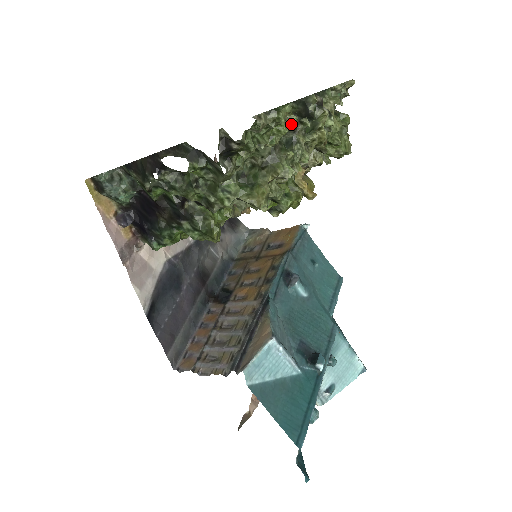
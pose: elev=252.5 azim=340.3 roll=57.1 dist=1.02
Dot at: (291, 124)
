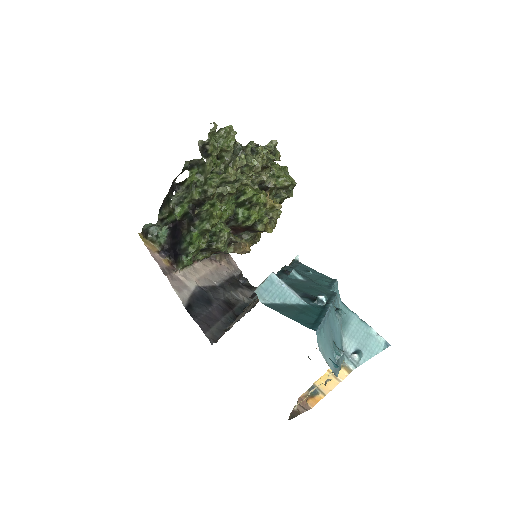
Dot at: (239, 145)
